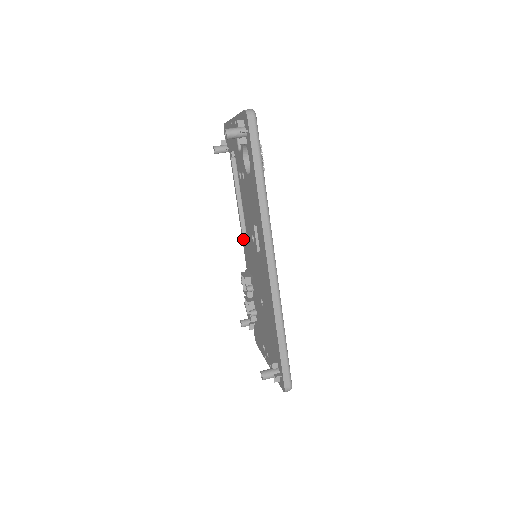
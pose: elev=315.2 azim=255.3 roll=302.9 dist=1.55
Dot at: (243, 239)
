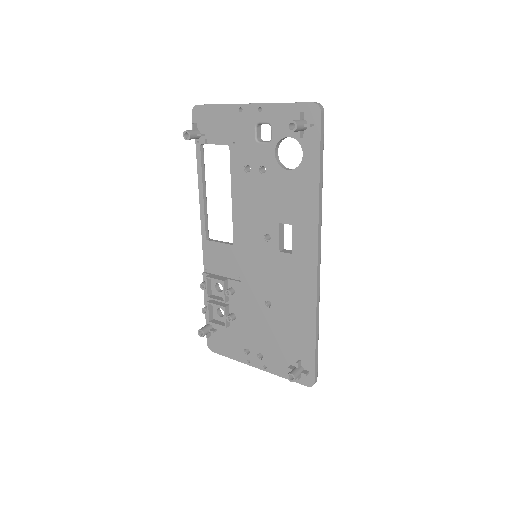
Dot at: (206, 238)
